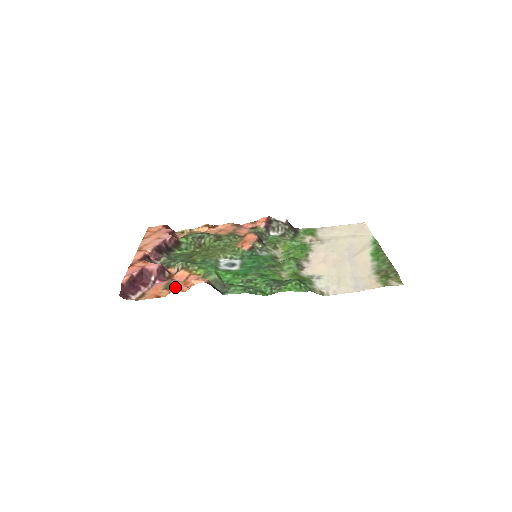
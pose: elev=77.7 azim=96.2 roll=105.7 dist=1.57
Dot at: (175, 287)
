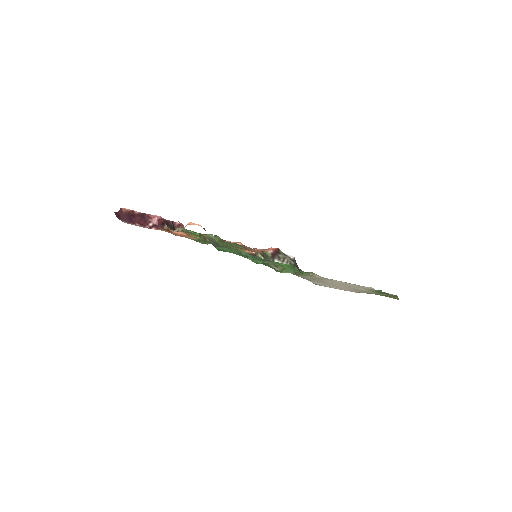
Dot at: occluded
